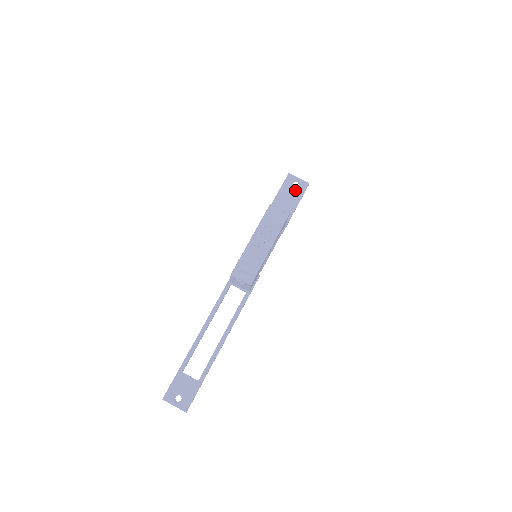
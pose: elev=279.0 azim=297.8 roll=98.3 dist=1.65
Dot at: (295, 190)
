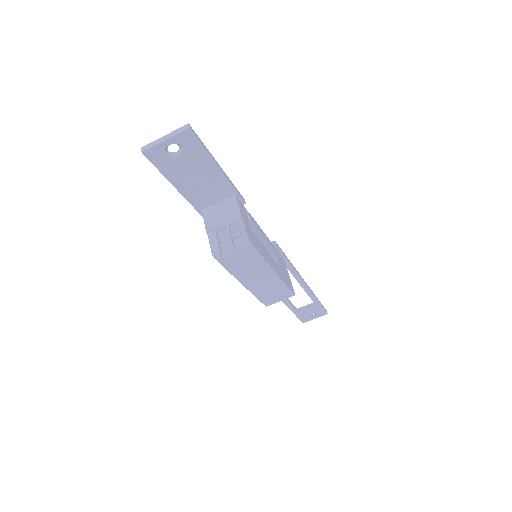
Dot at: (186, 159)
